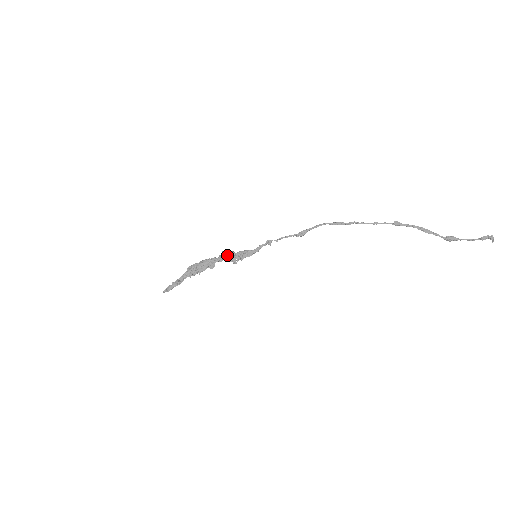
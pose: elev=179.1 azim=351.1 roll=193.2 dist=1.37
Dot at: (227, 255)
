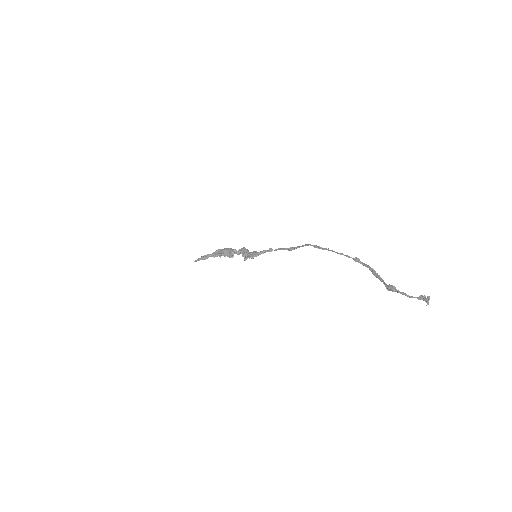
Dot at: (243, 251)
